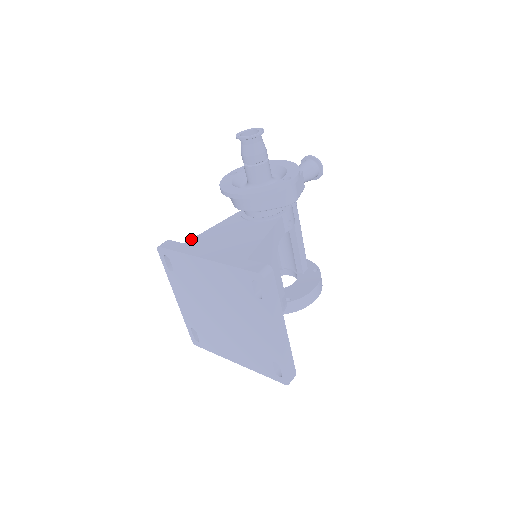
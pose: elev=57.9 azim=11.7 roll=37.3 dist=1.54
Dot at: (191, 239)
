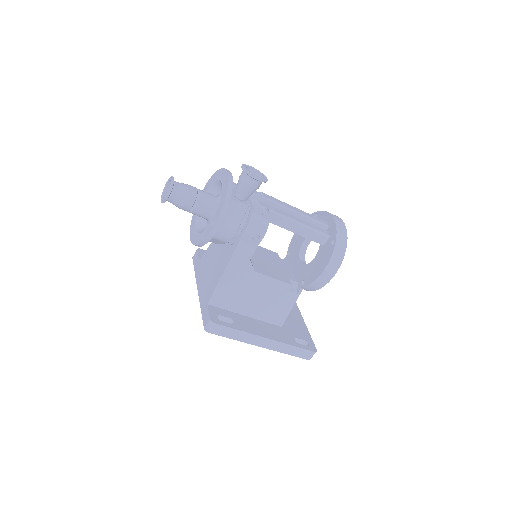
Dot at: (202, 255)
